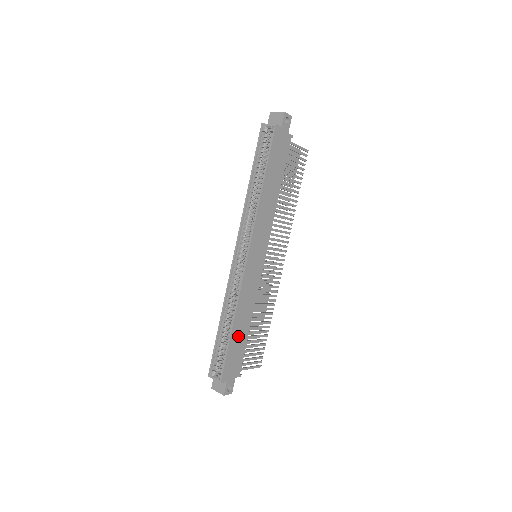
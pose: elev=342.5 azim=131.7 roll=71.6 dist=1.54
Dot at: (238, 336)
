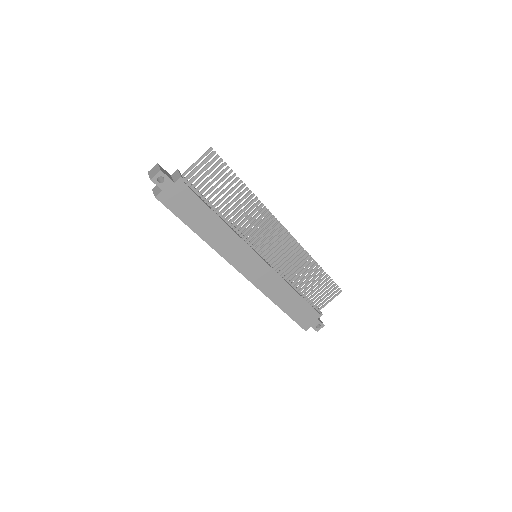
Dot at: (292, 306)
